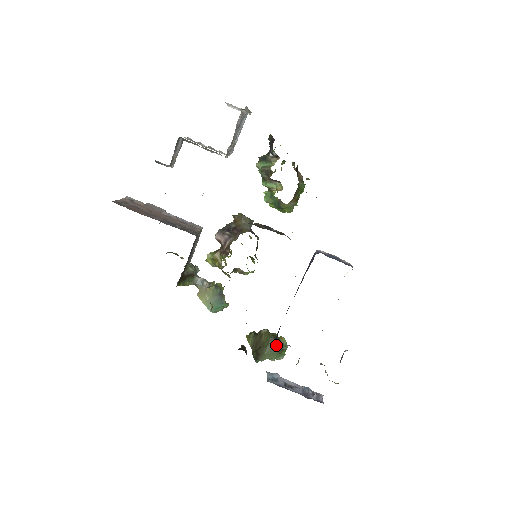
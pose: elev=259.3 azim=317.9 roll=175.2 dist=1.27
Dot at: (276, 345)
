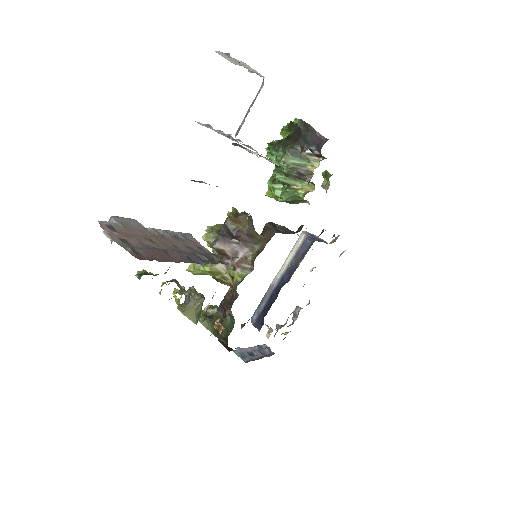
Dot at: (233, 321)
